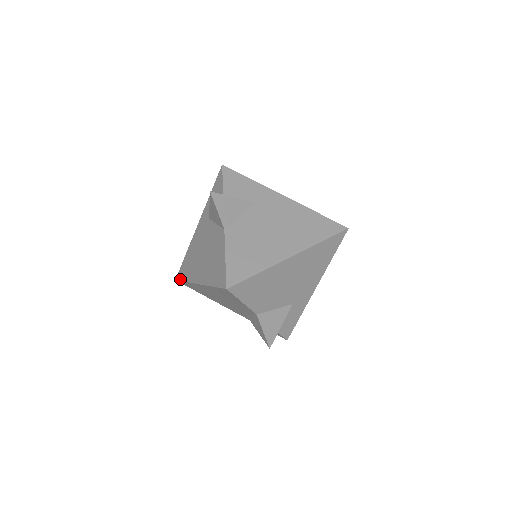
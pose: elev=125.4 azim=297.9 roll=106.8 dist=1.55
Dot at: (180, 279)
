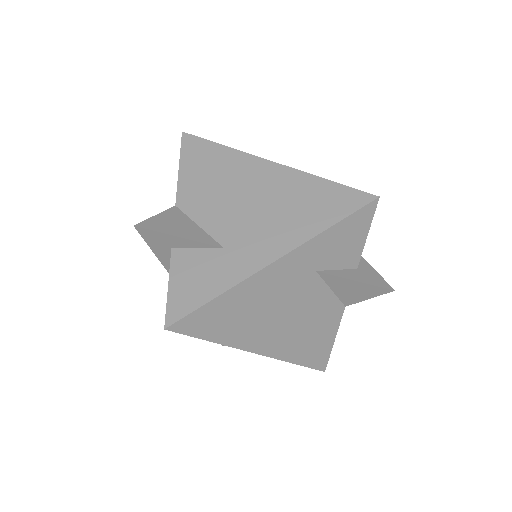
Dot at: occluded
